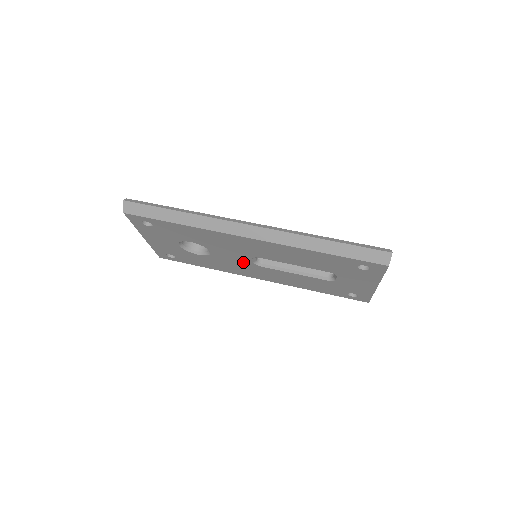
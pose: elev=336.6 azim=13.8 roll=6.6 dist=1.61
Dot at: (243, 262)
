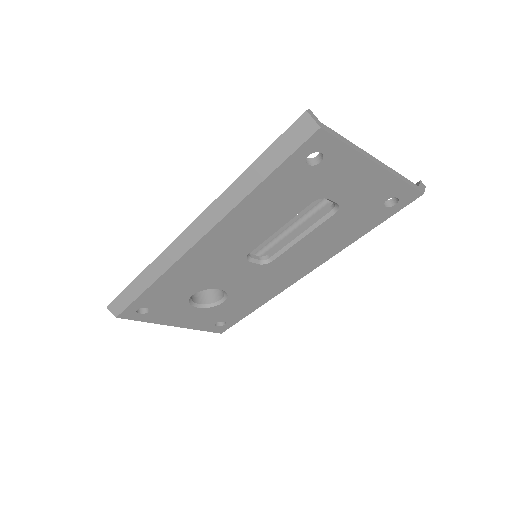
Dot at: (255, 273)
